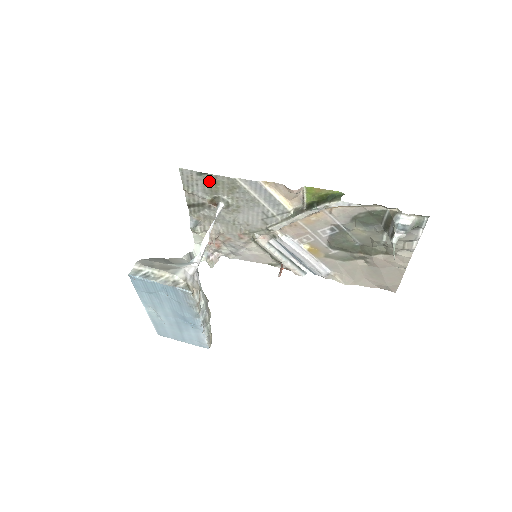
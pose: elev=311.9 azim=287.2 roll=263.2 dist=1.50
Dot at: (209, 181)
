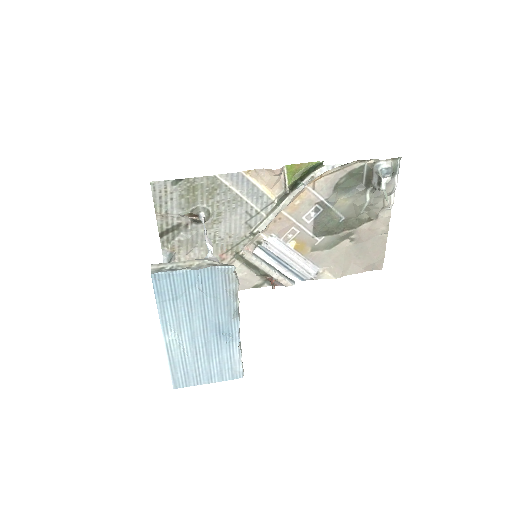
Dot at: (186, 189)
